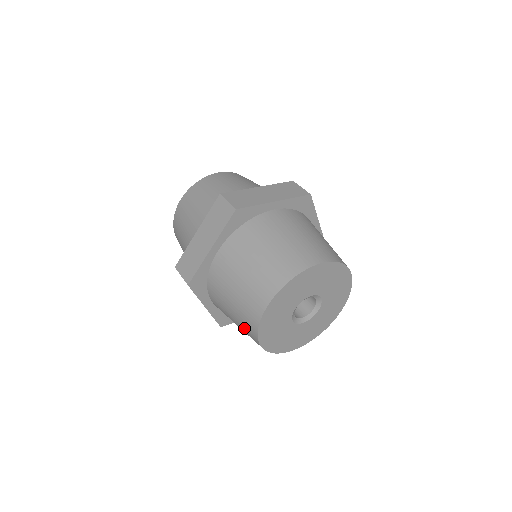
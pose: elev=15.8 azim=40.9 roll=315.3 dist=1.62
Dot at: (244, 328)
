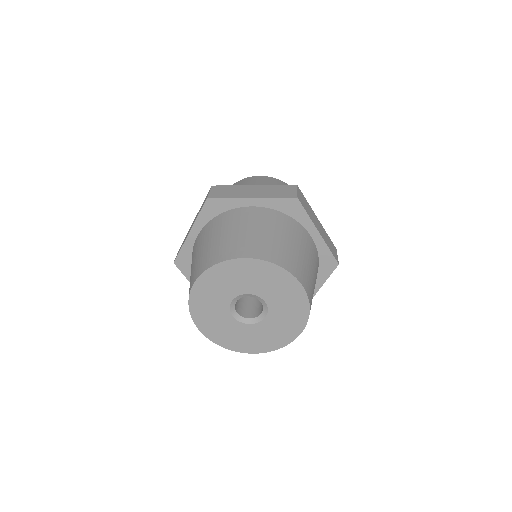
Dot at: occluded
